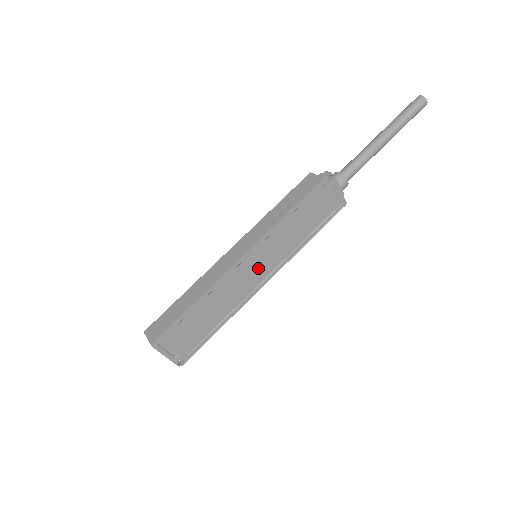
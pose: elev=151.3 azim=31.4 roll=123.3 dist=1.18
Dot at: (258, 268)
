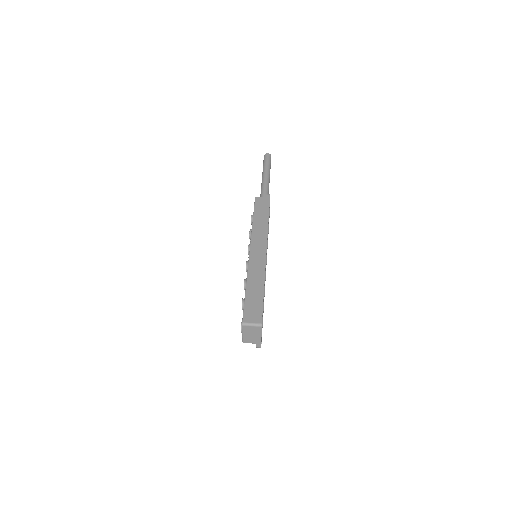
Dot at: occluded
